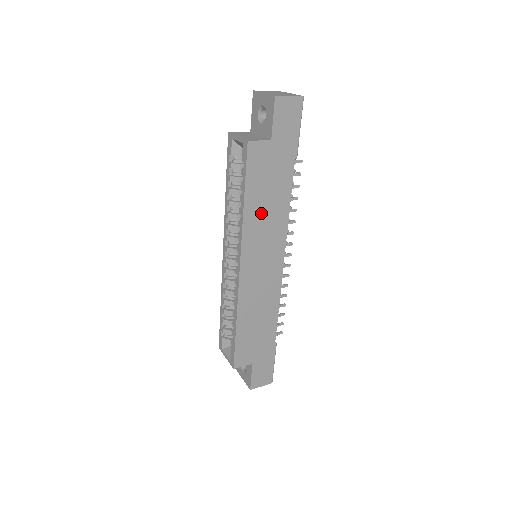
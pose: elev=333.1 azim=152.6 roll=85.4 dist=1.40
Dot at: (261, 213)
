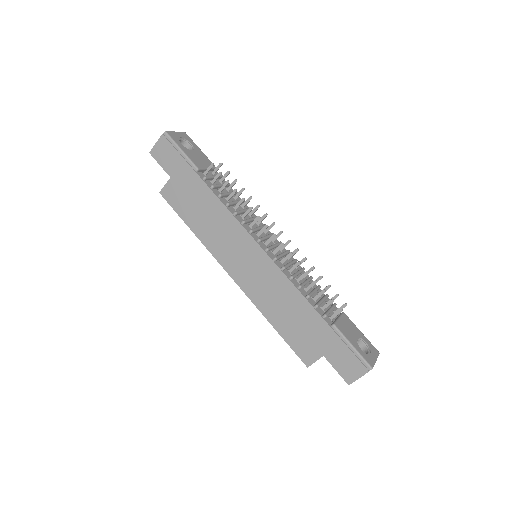
Dot at: (208, 227)
